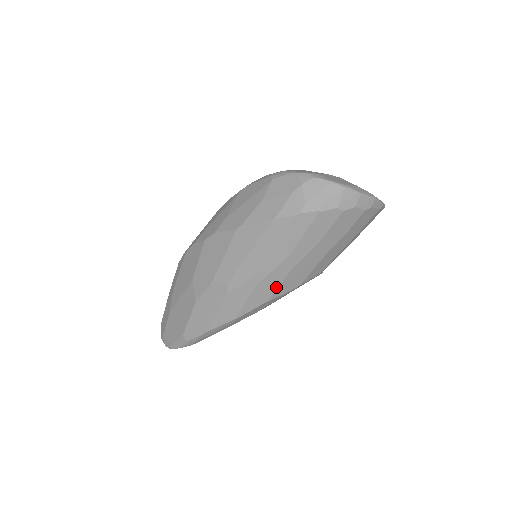
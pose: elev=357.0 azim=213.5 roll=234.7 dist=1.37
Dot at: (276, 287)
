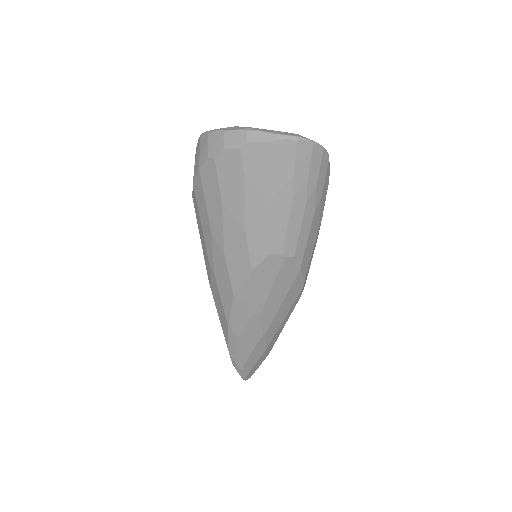
Dot at: (228, 276)
